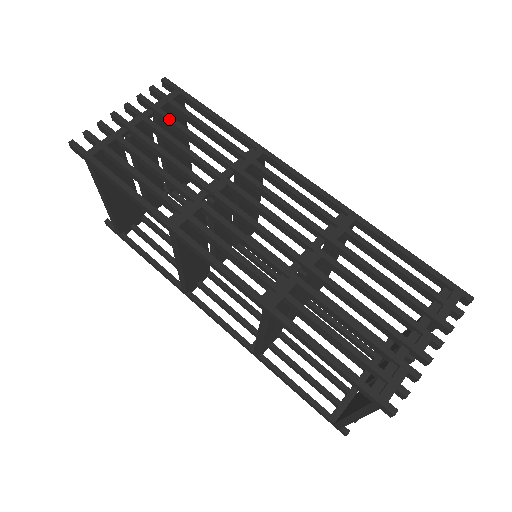
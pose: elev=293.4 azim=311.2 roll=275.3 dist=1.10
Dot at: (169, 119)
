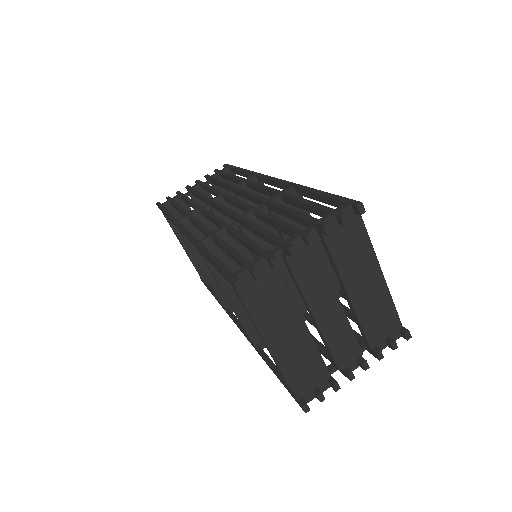
Dot at: (213, 179)
